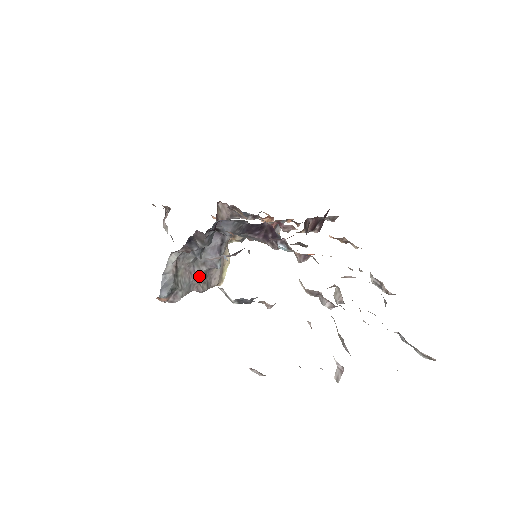
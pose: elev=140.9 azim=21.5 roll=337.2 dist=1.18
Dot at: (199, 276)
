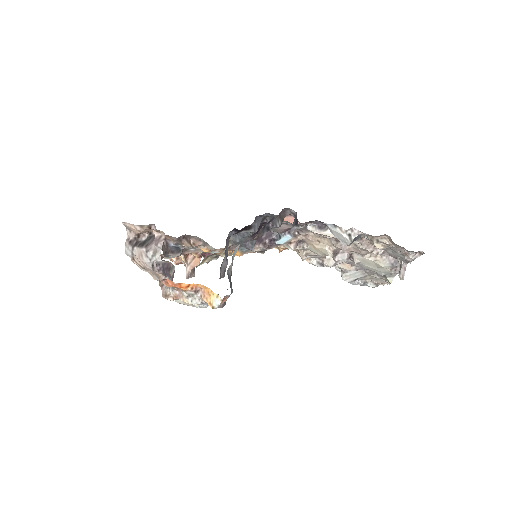
Dot at: occluded
